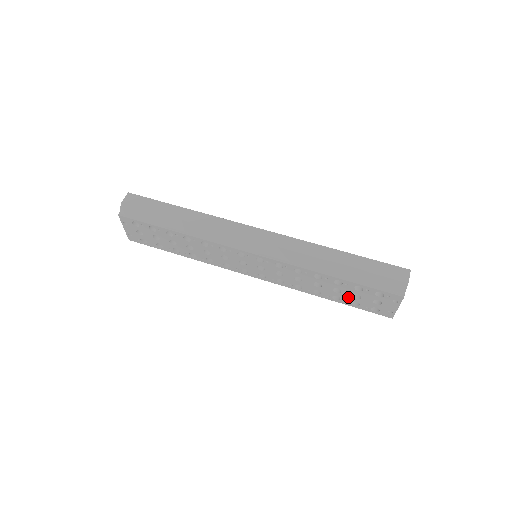
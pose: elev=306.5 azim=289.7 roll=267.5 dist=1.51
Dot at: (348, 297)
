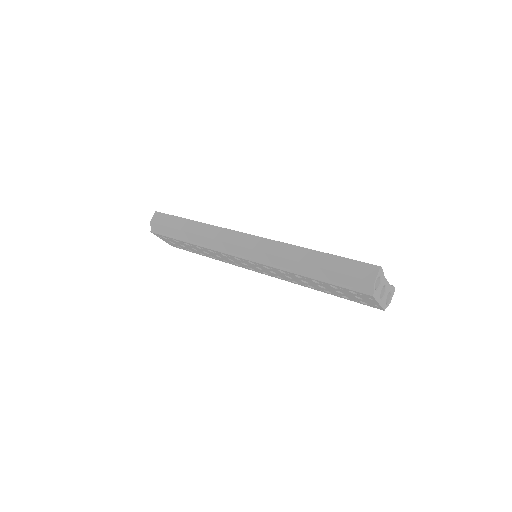
Dot at: (335, 292)
